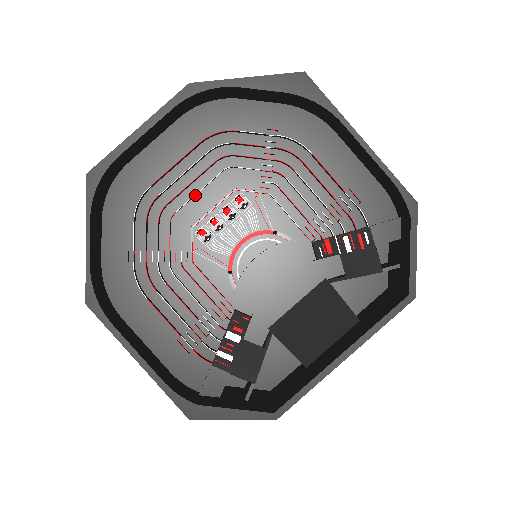
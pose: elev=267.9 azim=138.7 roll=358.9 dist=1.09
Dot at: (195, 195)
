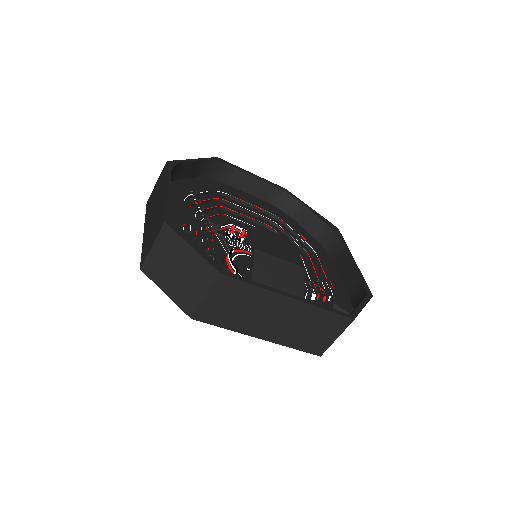
Dot at: (242, 223)
